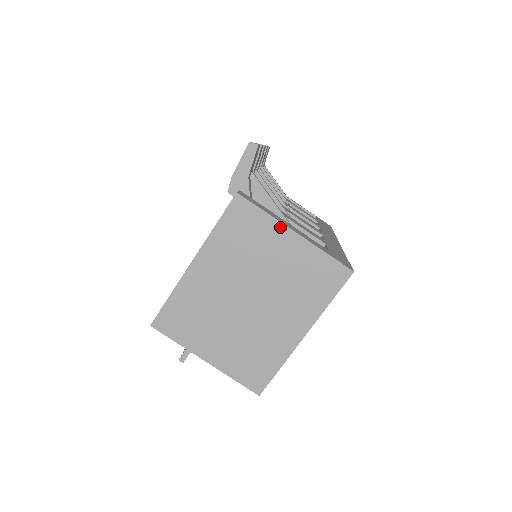
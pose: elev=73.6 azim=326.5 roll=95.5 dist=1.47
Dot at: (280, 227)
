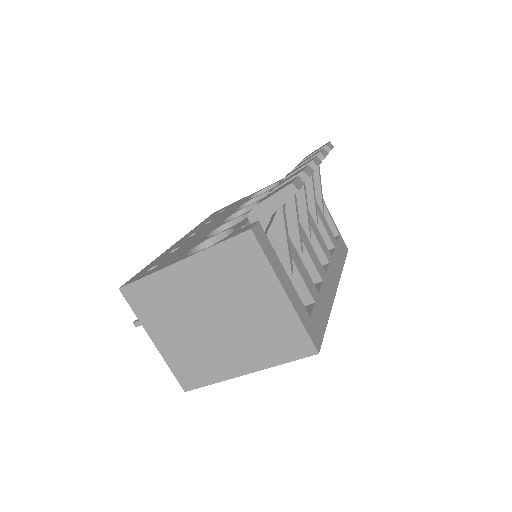
Dot at: (274, 281)
